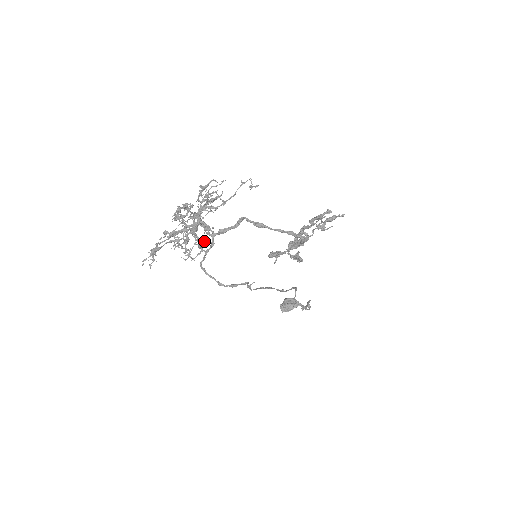
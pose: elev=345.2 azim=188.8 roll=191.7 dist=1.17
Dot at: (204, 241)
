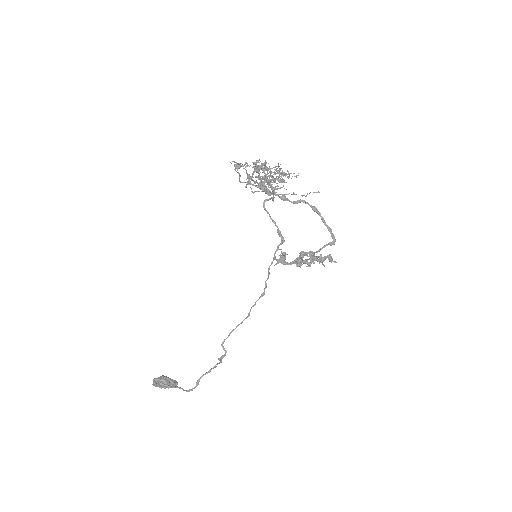
Dot at: (271, 193)
